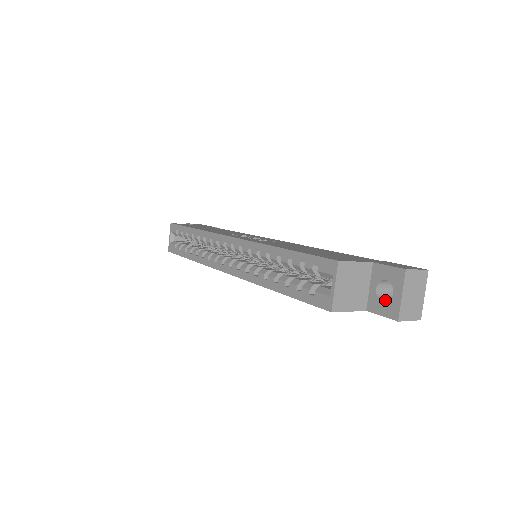
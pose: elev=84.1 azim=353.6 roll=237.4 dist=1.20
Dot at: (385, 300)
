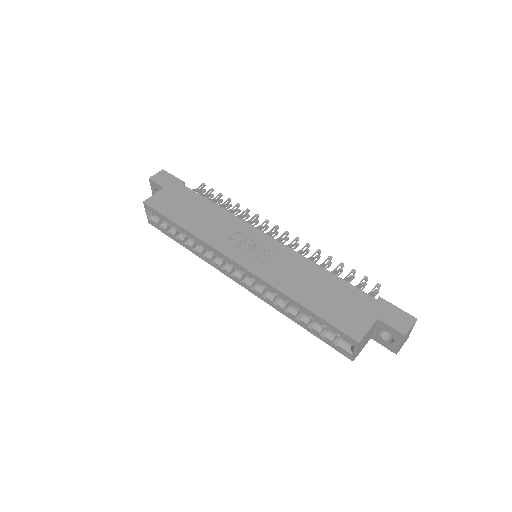
Dot at: (386, 337)
